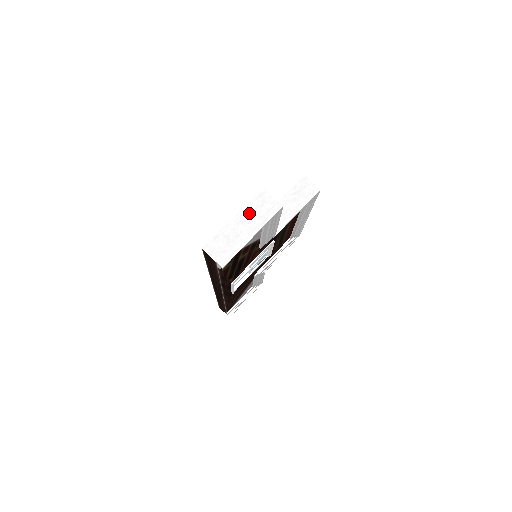
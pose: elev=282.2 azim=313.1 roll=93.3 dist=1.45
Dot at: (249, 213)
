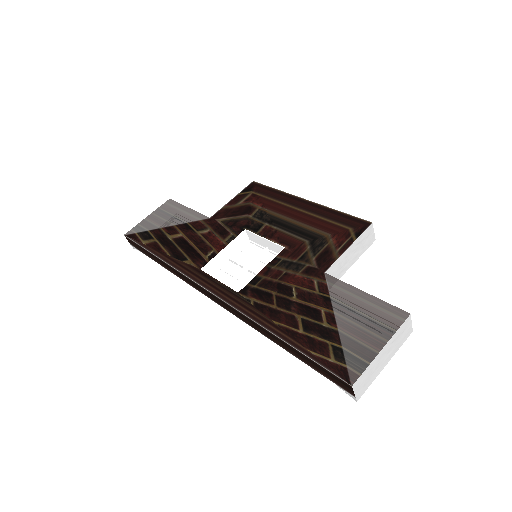
Dot at: (393, 342)
